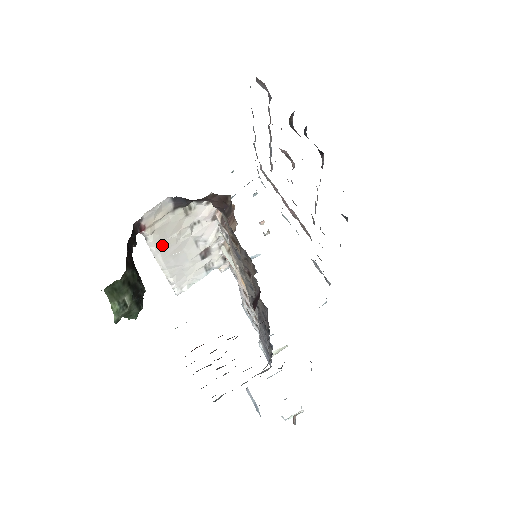
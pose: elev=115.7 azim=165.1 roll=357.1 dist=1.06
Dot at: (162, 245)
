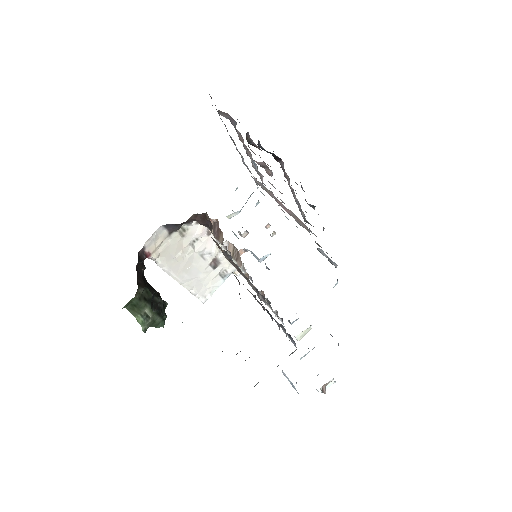
Dot at: (171, 264)
